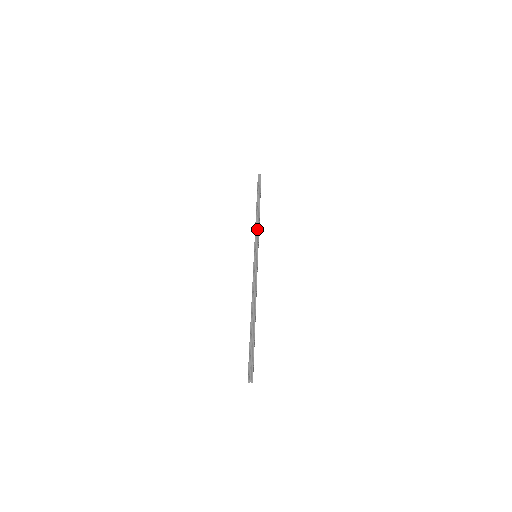
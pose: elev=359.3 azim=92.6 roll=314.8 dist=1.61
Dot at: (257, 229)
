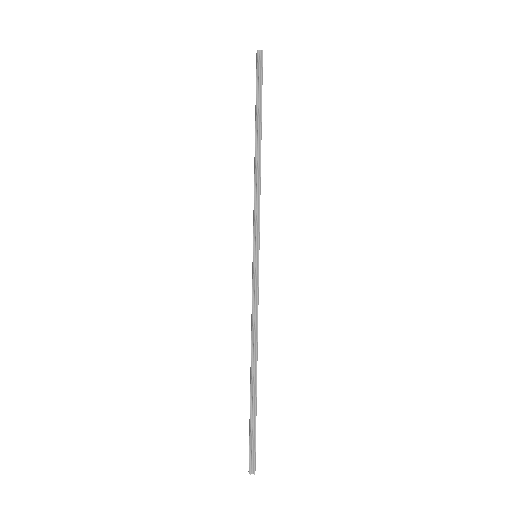
Dot at: (257, 198)
